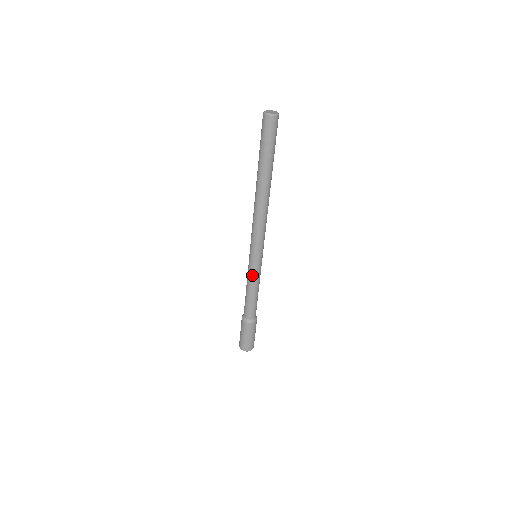
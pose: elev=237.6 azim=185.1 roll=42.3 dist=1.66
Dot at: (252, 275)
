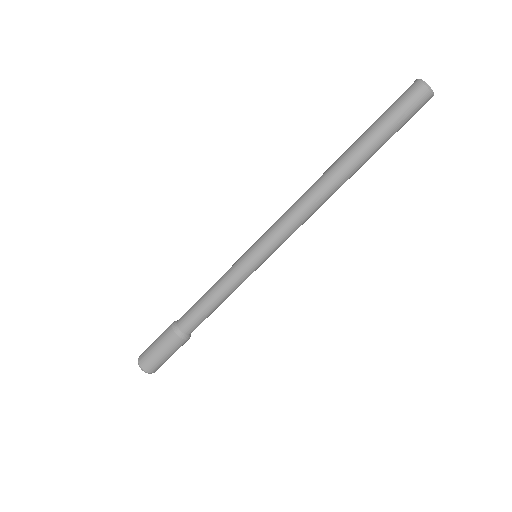
Dot at: (239, 281)
